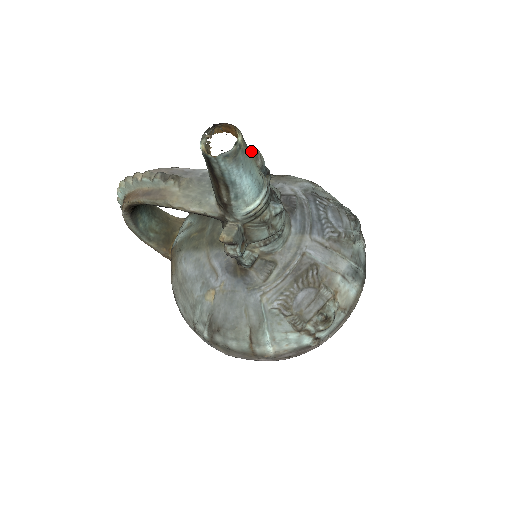
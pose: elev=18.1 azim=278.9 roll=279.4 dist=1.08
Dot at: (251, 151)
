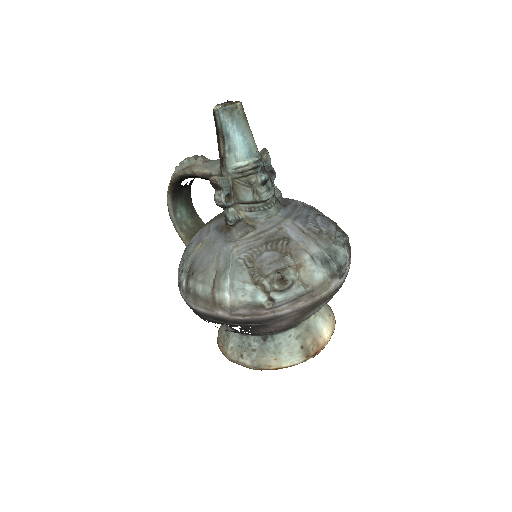
Dot at: (262, 150)
